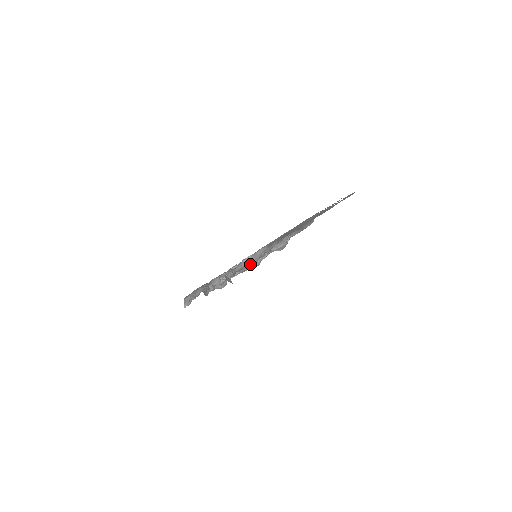
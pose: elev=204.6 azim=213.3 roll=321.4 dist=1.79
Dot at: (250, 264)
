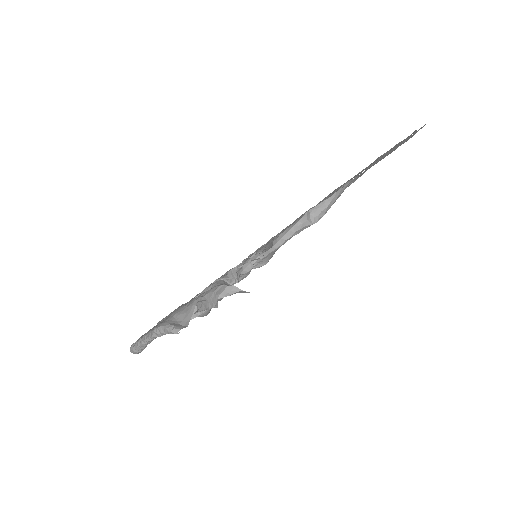
Dot at: occluded
